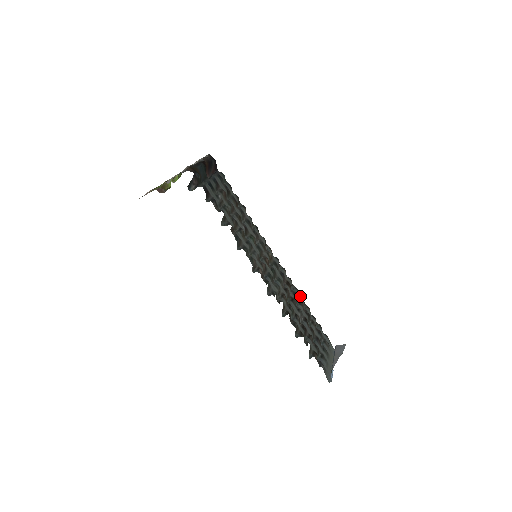
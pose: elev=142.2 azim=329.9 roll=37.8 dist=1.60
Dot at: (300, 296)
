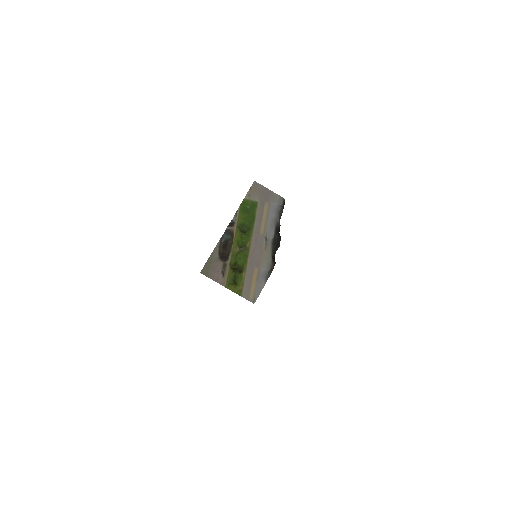
Dot at: occluded
